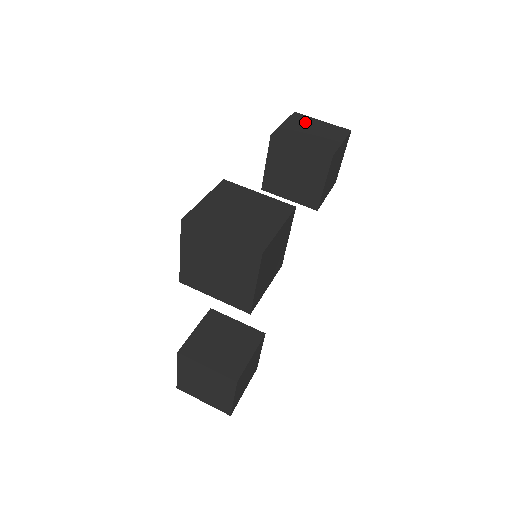
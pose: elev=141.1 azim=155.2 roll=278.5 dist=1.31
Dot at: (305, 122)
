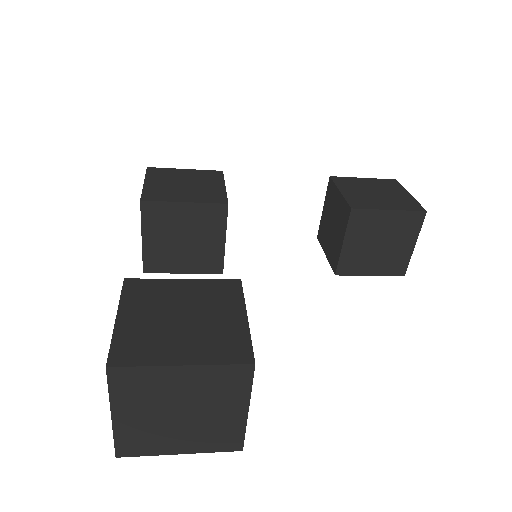
Dot at: occluded
